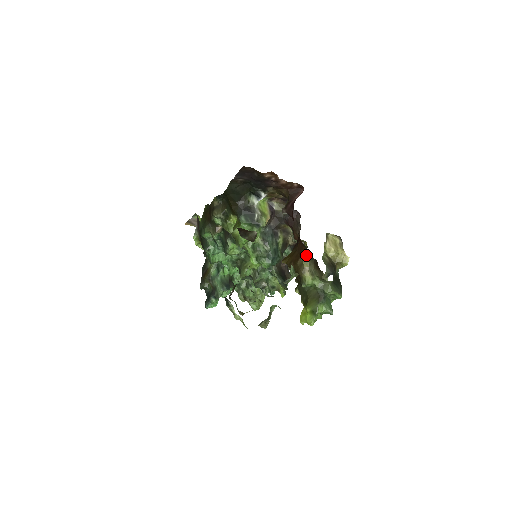
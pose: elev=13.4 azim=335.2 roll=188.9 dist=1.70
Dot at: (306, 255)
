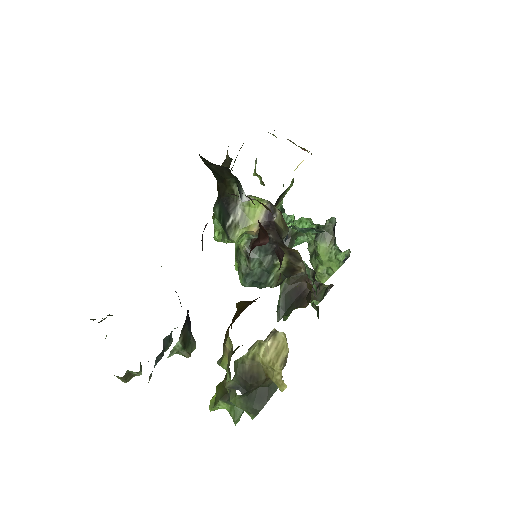
Dot at: occluded
